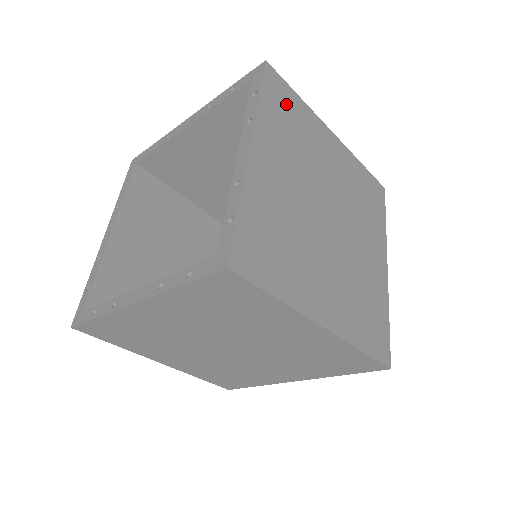
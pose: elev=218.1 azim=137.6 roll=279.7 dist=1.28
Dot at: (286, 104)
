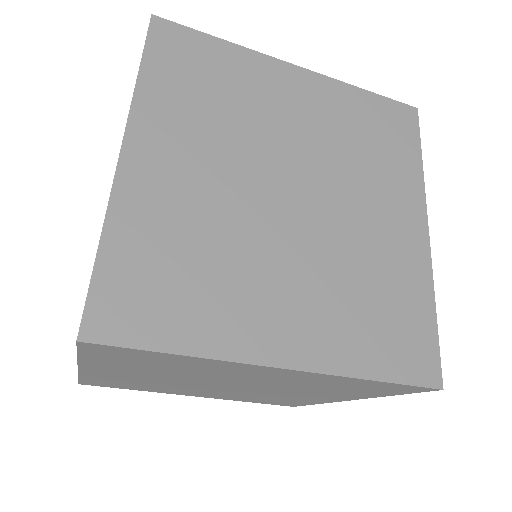
Dot at: (195, 61)
